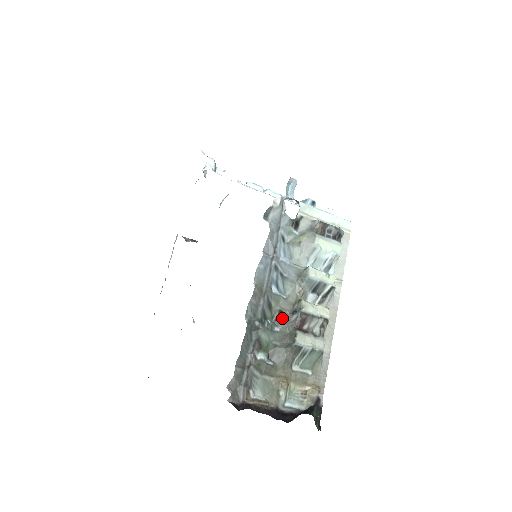
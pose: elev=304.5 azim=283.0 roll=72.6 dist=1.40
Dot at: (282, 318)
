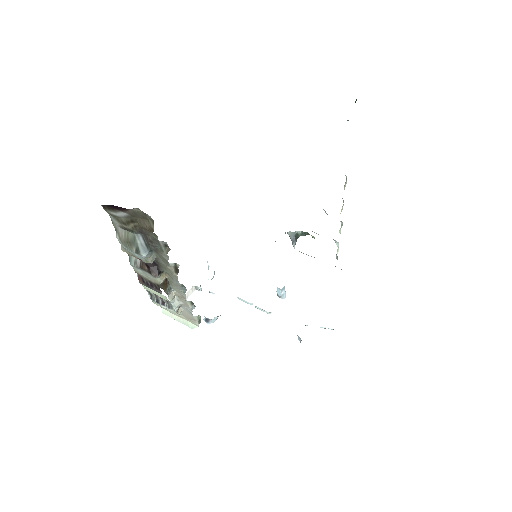
Dot at: occluded
